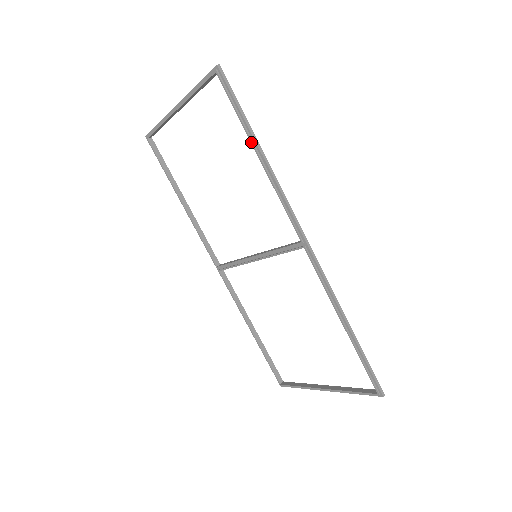
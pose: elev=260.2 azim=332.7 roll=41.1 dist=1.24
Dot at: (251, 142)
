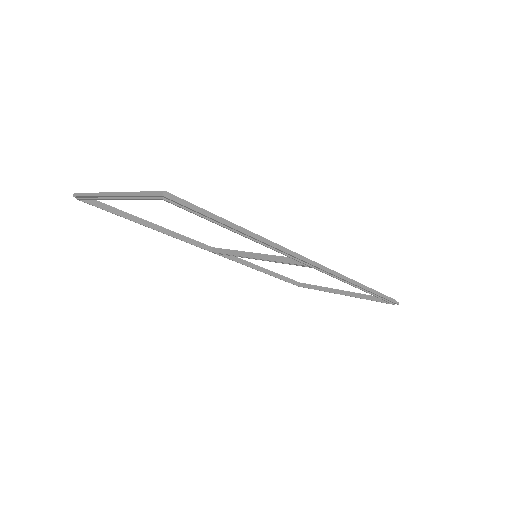
Dot at: occluded
